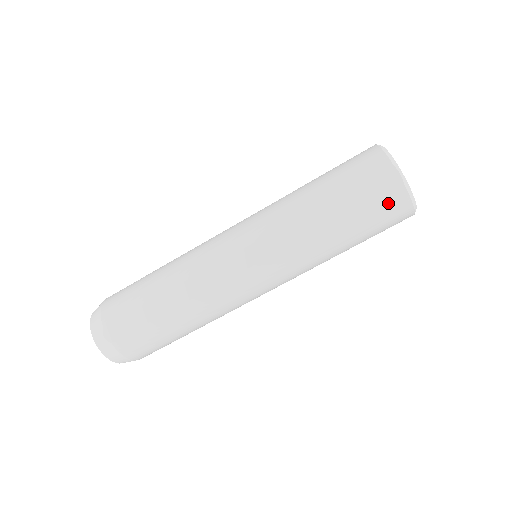
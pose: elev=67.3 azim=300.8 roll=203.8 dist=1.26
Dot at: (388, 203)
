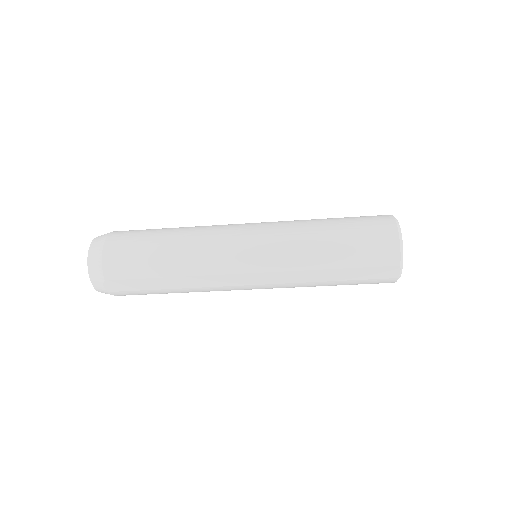
Dot at: (379, 282)
